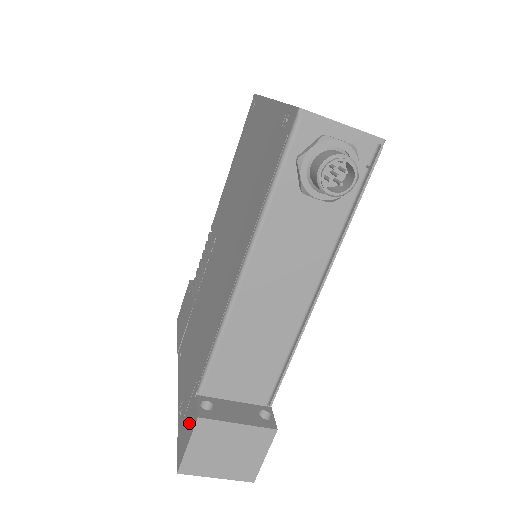
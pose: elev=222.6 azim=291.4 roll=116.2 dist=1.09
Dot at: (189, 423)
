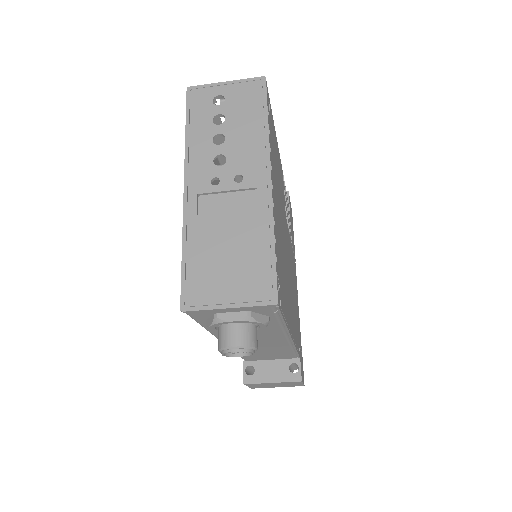
Dot at: occluded
